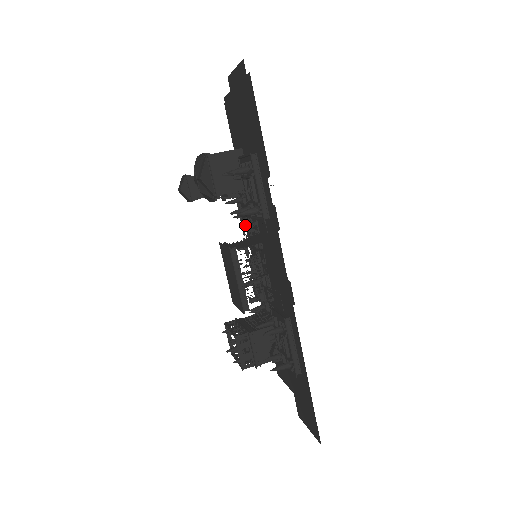
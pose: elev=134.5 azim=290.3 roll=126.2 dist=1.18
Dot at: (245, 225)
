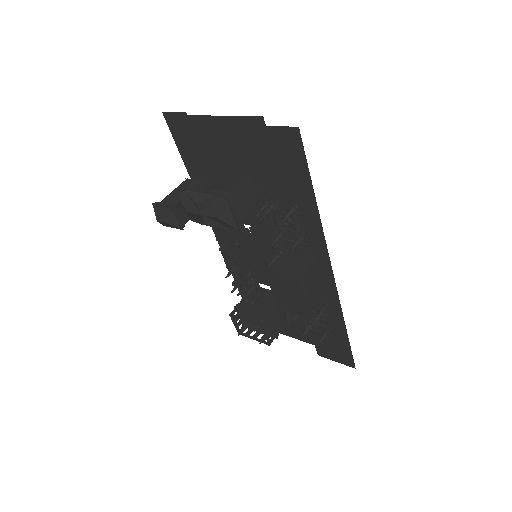
Dot at: (233, 231)
